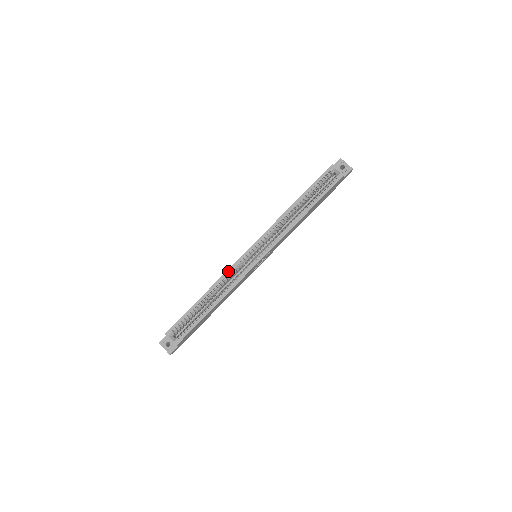
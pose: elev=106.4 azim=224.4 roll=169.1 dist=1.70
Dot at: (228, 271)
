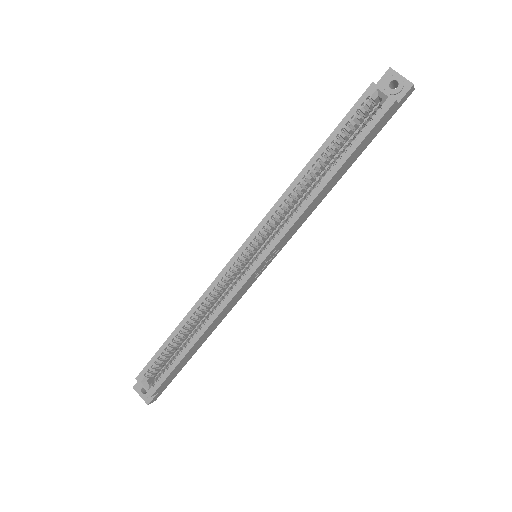
Dot at: (212, 285)
